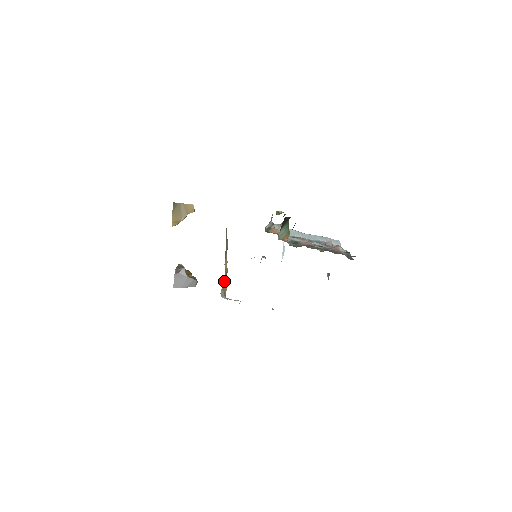
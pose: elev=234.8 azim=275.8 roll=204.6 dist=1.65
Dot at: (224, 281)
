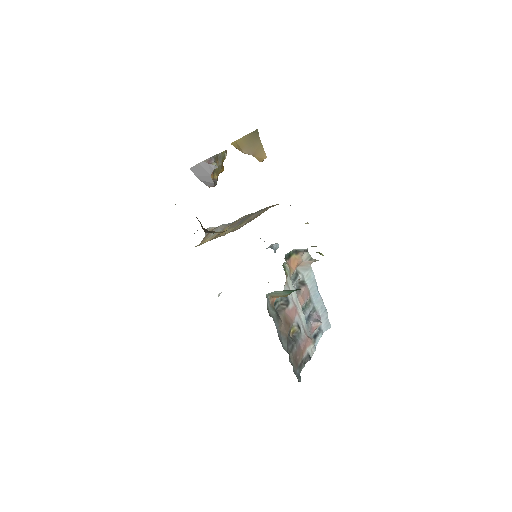
Dot at: (215, 231)
